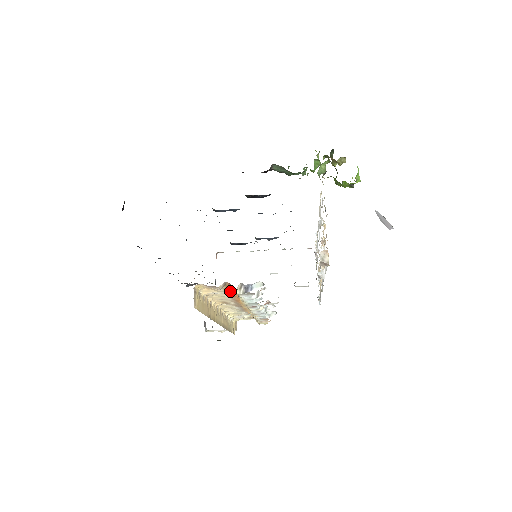
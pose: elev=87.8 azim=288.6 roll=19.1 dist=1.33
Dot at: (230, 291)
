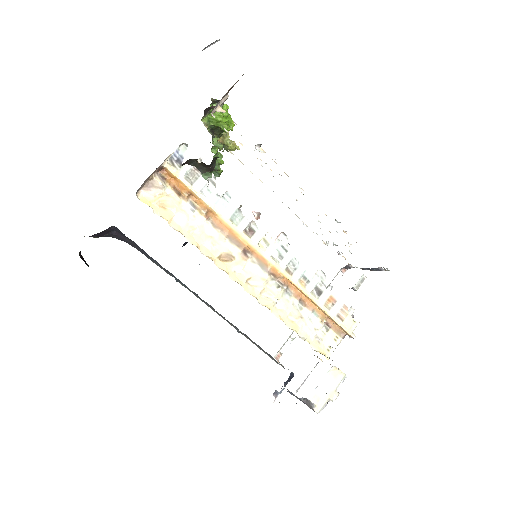
Dot at: (189, 203)
